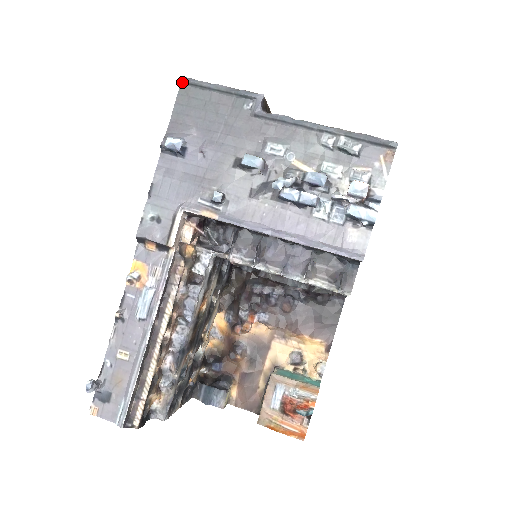
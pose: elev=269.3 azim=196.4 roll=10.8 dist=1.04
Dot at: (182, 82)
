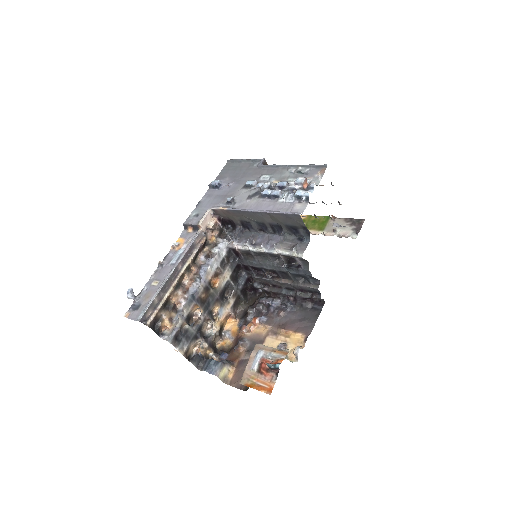
Dot at: (228, 161)
